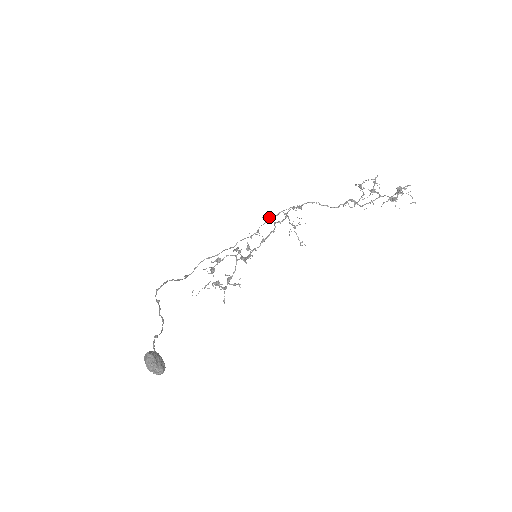
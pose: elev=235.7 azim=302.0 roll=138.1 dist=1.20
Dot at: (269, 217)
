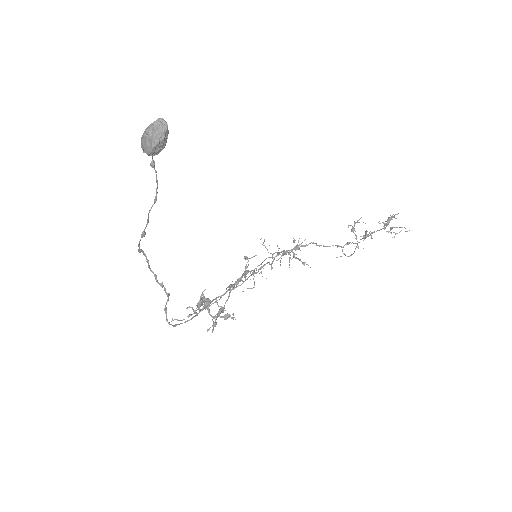
Dot at: occluded
